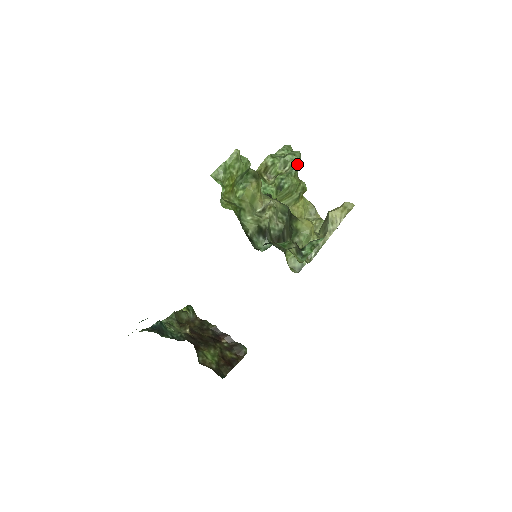
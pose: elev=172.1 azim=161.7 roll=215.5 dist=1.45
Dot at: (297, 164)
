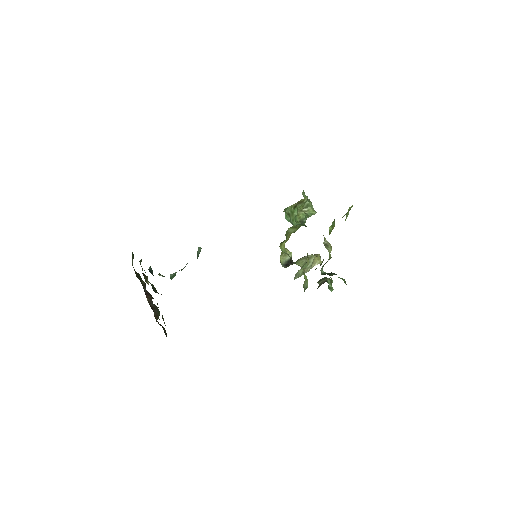
Dot at: (315, 213)
